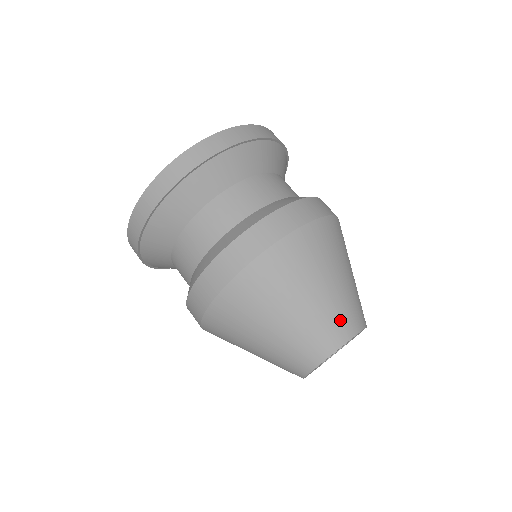
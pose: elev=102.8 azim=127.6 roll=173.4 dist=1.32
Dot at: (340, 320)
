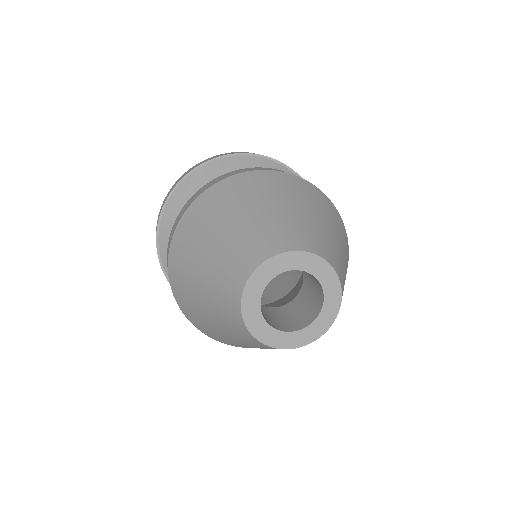
Dot at: (301, 234)
